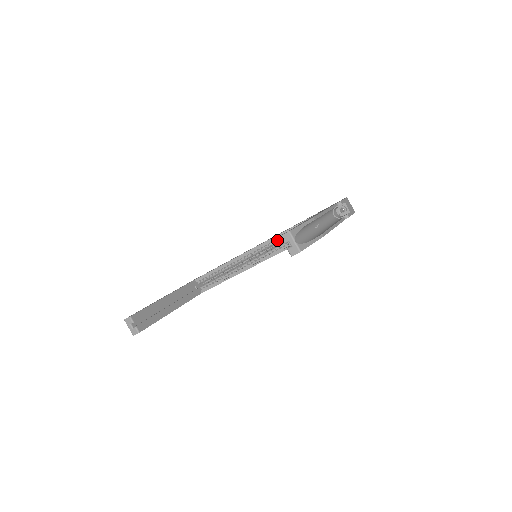
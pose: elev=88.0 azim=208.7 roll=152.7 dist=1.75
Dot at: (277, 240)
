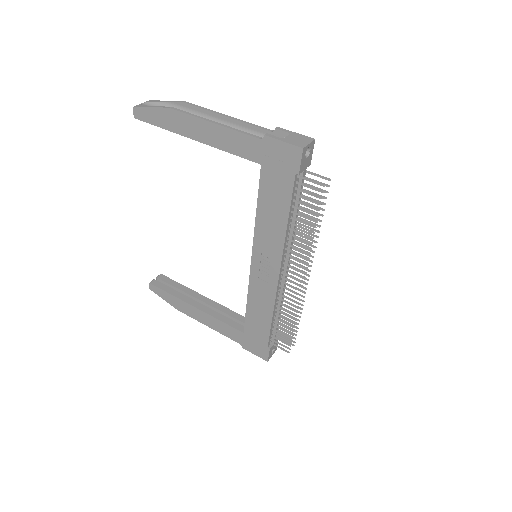
Dot at: occluded
